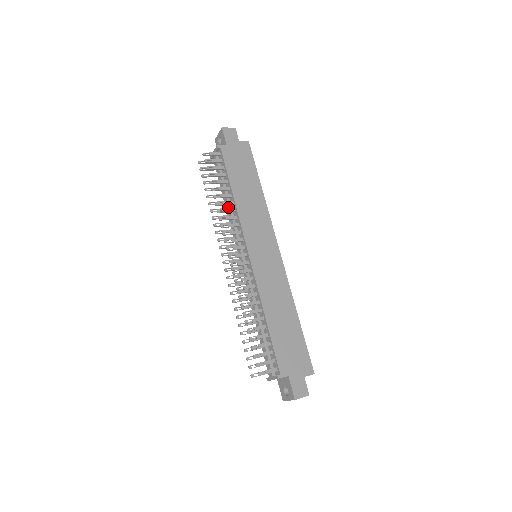
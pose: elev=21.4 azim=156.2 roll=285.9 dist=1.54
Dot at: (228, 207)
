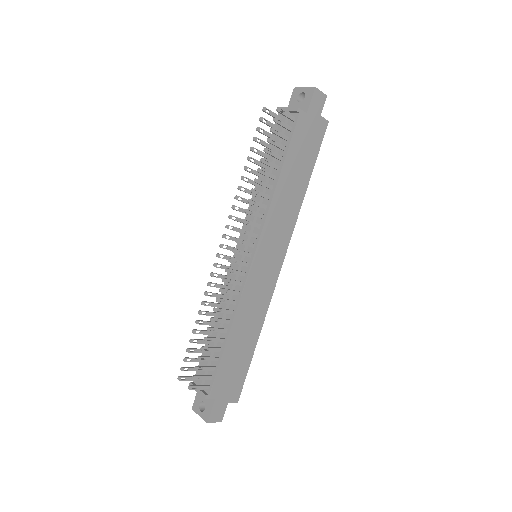
Dot at: (263, 187)
